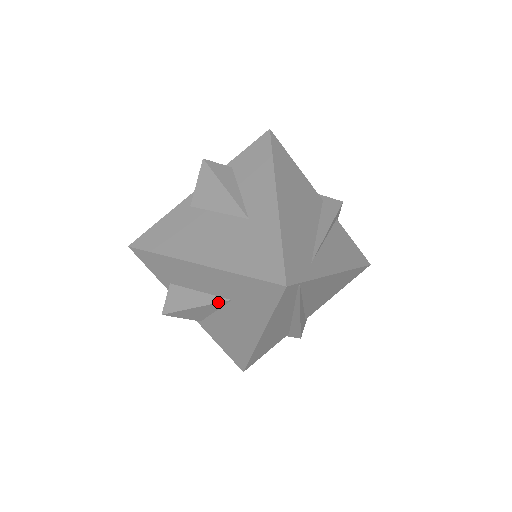
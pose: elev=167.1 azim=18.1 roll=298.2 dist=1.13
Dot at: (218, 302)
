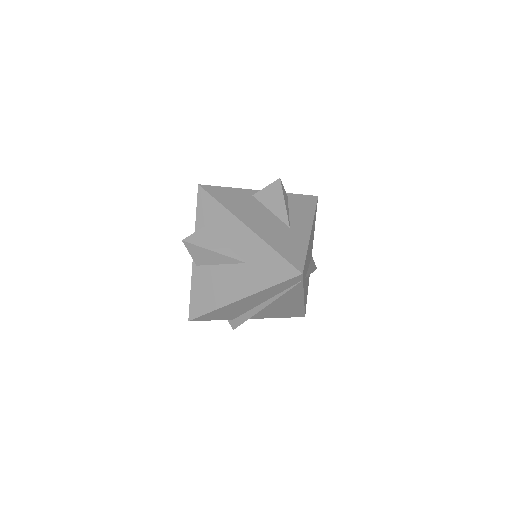
Dot at: (235, 258)
